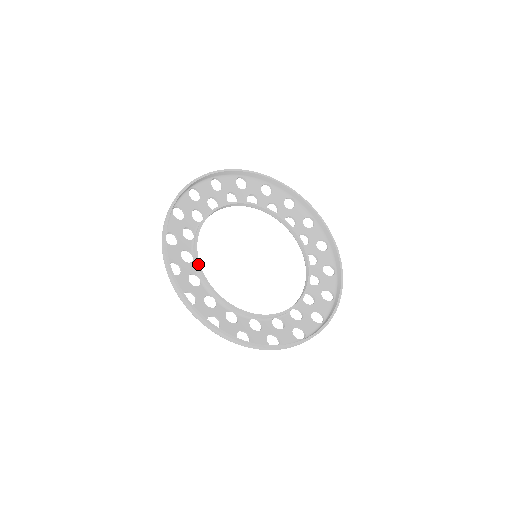
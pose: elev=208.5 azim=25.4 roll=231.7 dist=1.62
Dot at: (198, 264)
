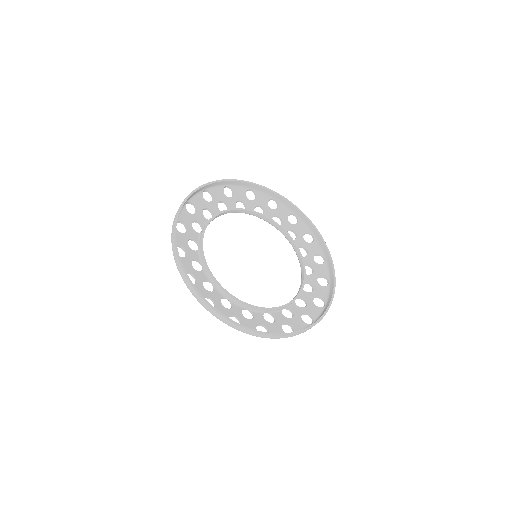
Dot at: (209, 221)
